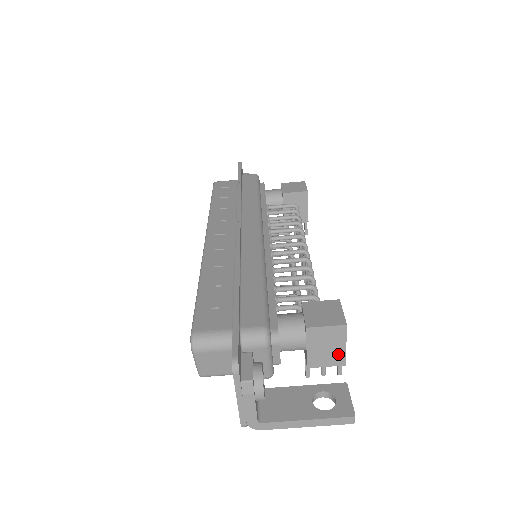
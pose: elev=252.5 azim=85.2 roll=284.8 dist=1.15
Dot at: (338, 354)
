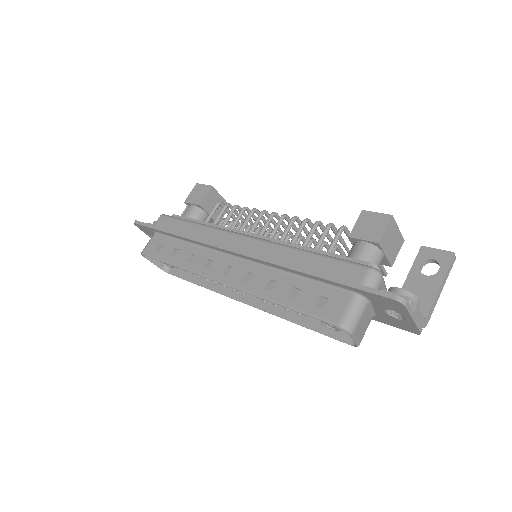
Dot at: (398, 238)
